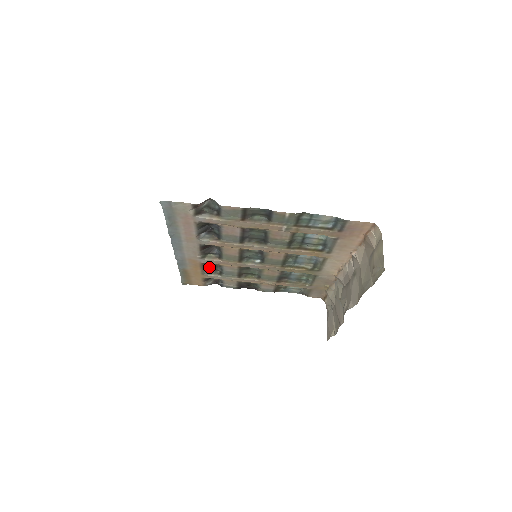
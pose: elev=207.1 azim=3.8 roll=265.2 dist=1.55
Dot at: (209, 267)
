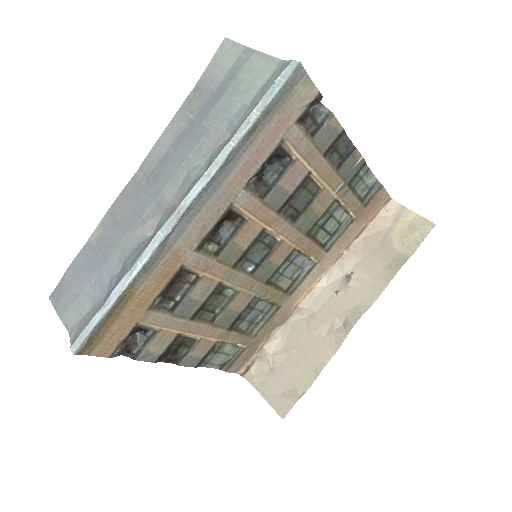
Dot at: (168, 289)
